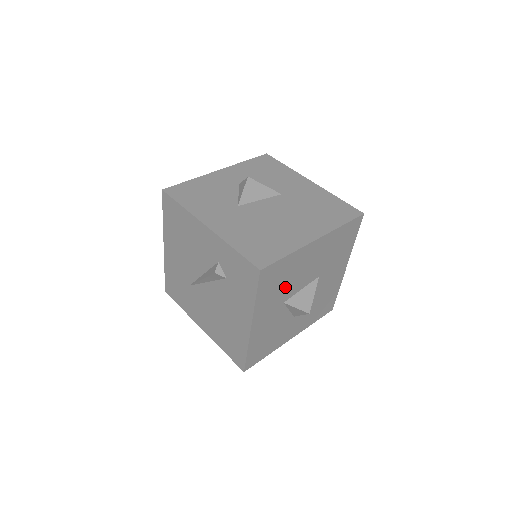
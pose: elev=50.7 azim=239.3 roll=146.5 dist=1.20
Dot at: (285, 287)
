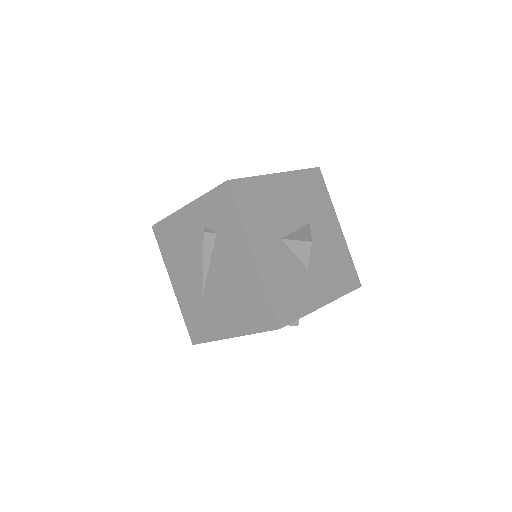
Dot at: (271, 218)
